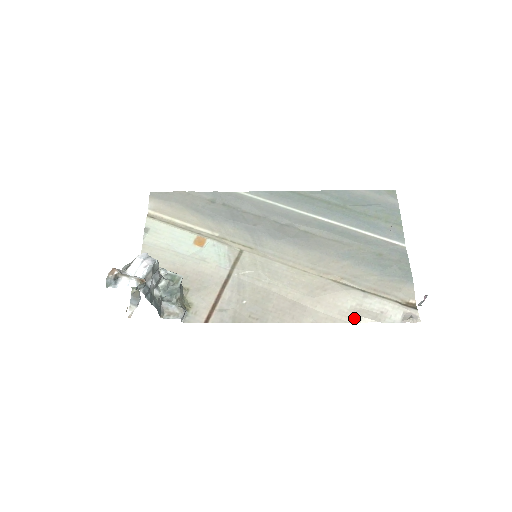
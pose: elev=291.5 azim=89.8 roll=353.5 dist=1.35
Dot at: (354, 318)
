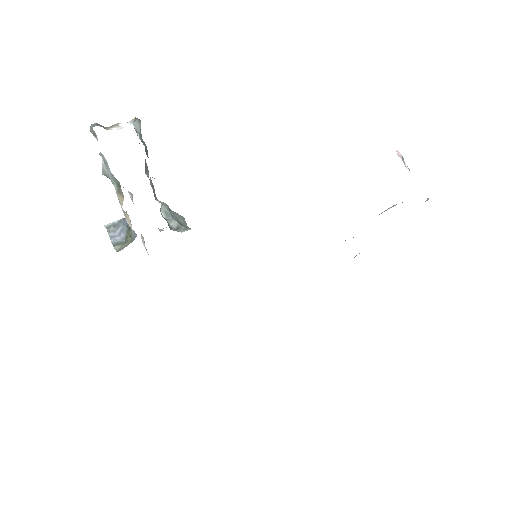
Dot at: occluded
